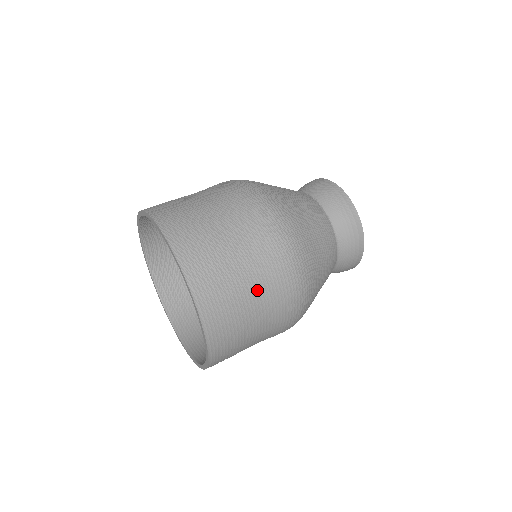
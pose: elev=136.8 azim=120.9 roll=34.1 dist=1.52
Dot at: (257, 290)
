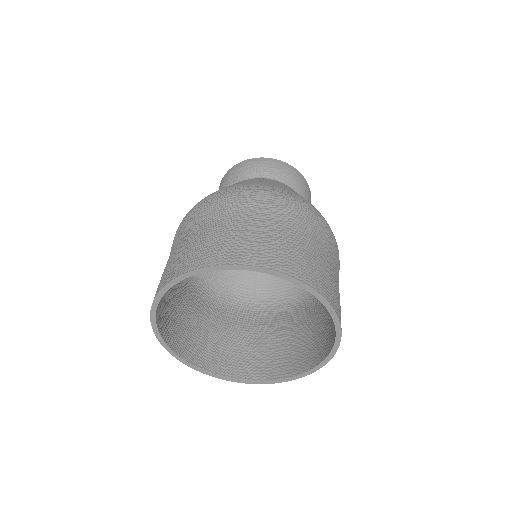
Dot at: occluded
